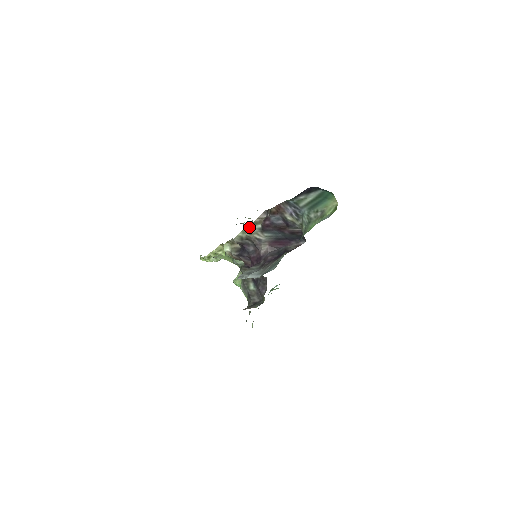
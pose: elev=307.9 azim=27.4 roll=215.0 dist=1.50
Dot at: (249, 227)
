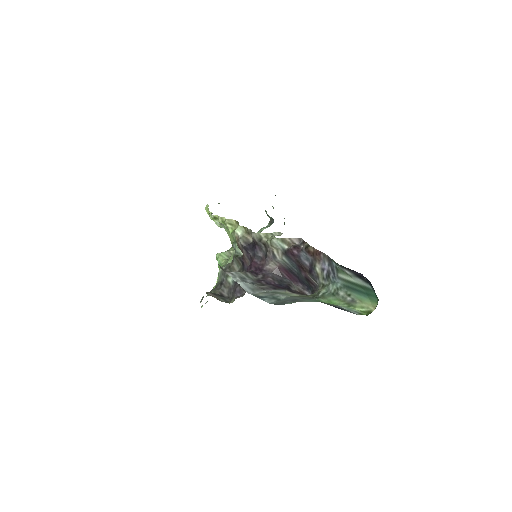
Dot at: (276, 238)
